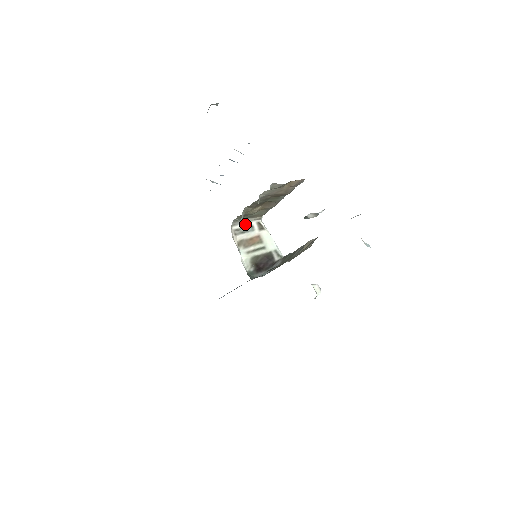
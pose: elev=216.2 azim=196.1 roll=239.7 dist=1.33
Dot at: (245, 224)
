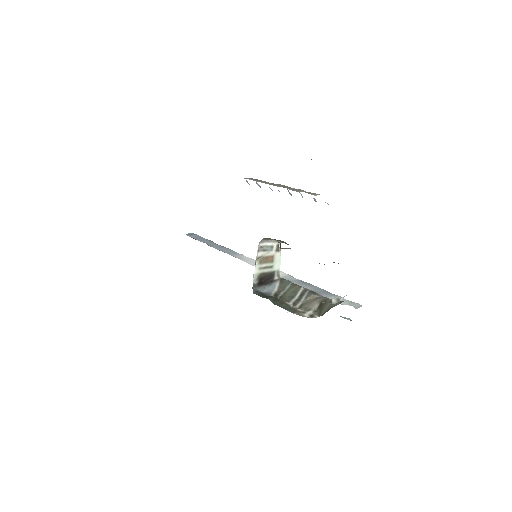
Dot at: (269, 243)
